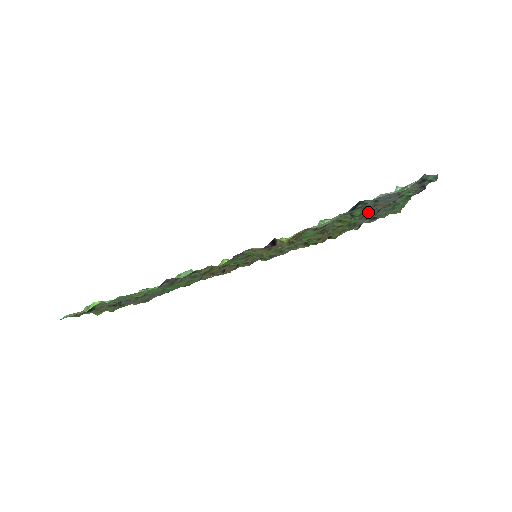
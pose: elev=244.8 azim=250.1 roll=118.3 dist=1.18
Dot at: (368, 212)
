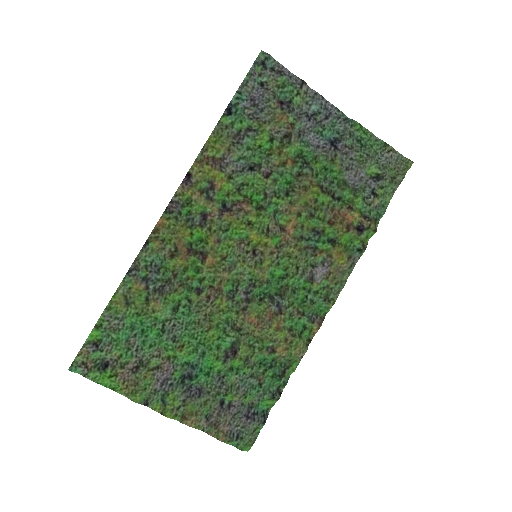
Dot at: (286, 132)
